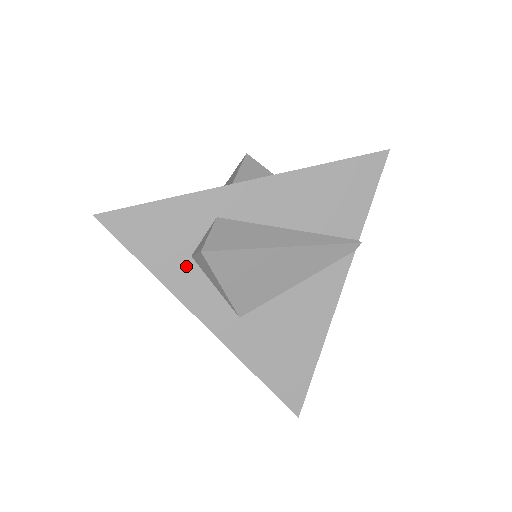
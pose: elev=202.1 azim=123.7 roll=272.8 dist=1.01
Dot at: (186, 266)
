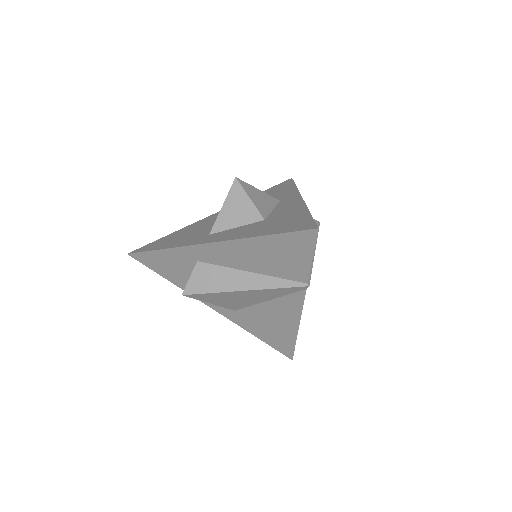
Dot at: occluded
